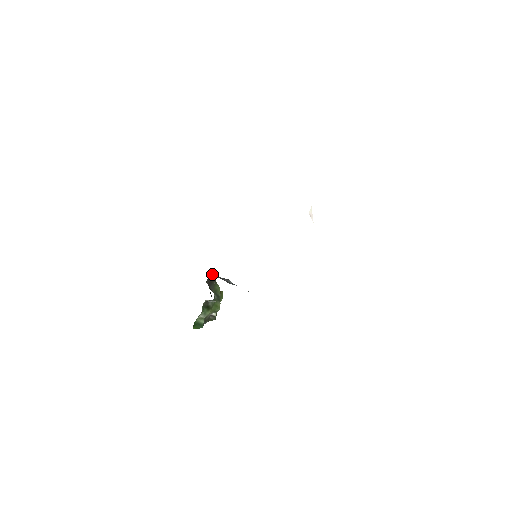
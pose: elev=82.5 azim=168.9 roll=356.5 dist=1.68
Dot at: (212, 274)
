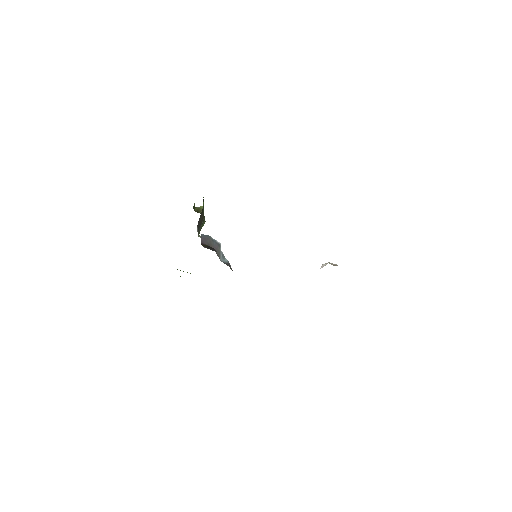
Dot at: occluded
